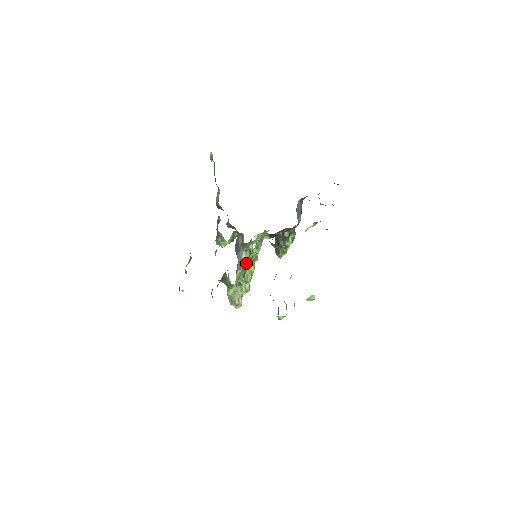
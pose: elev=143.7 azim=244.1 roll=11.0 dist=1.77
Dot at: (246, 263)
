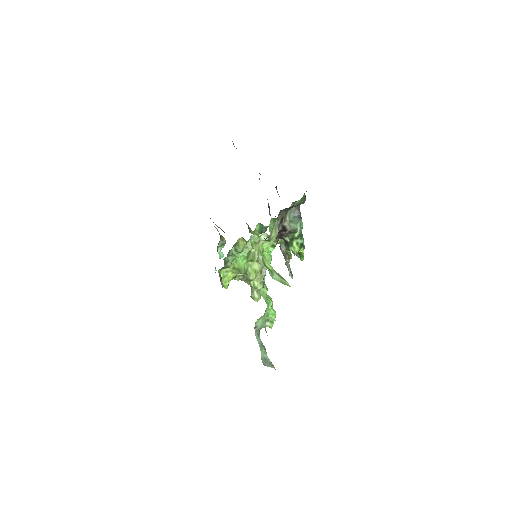
Dot at: (237, 262)
